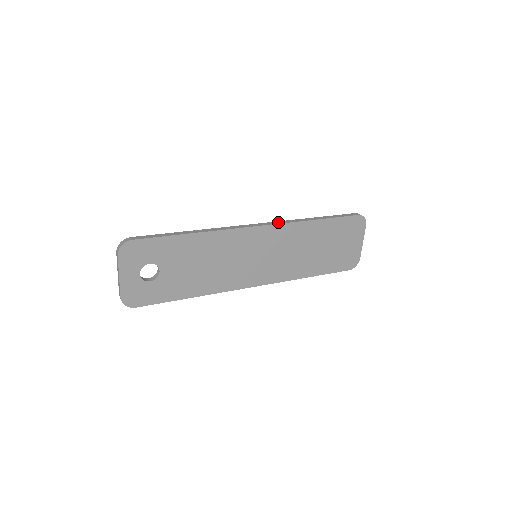
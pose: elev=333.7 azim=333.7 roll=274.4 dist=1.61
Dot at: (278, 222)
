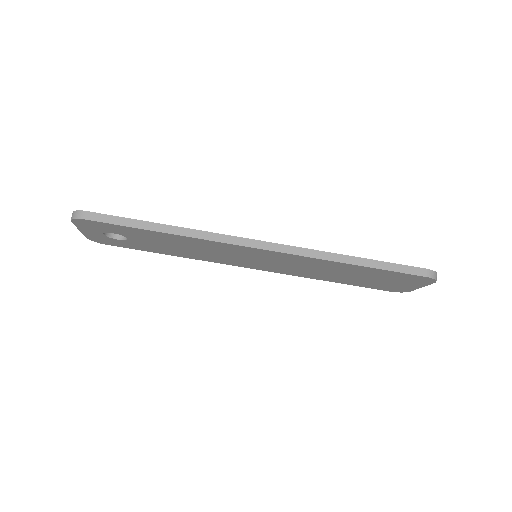
Dot at: (292, 249)
